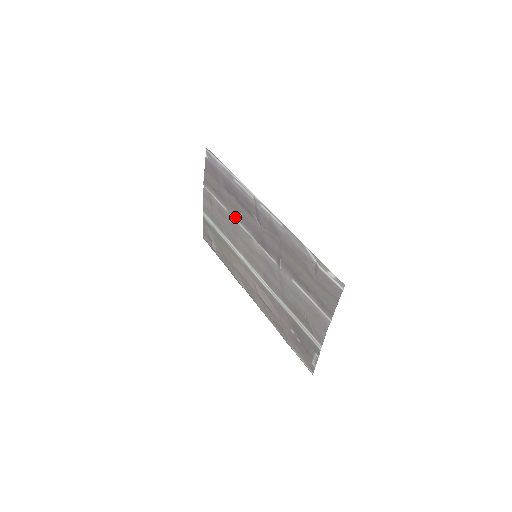
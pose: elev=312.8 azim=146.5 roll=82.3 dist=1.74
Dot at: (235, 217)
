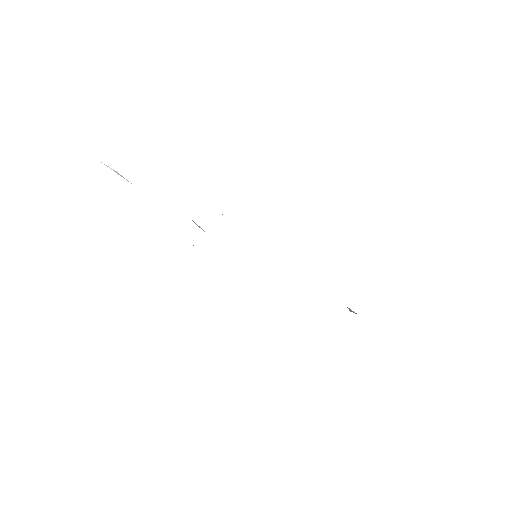
Dot at: occluded
